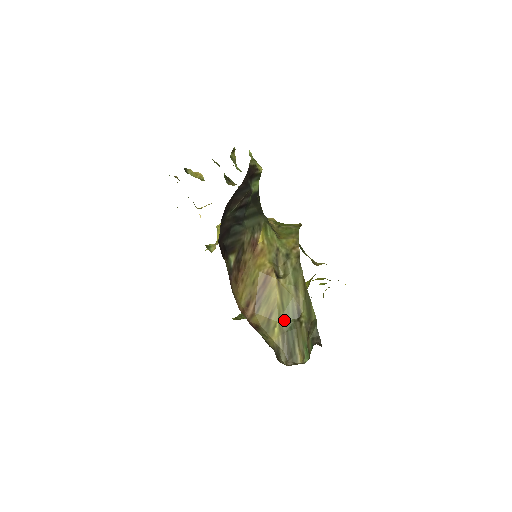
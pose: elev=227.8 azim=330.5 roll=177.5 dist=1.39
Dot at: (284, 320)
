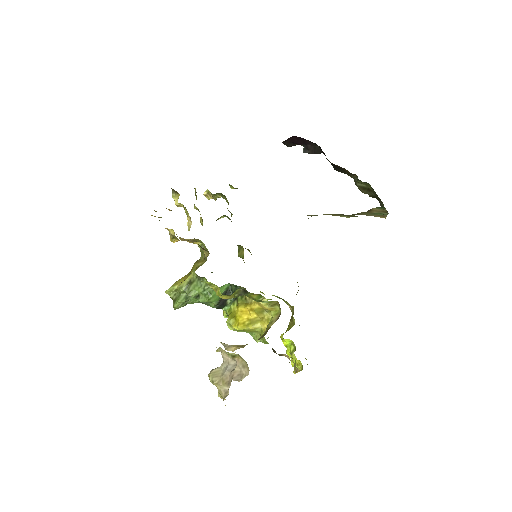
Dot at: occluded
